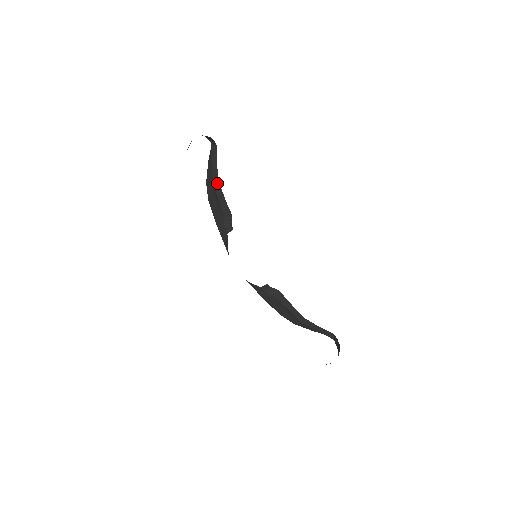
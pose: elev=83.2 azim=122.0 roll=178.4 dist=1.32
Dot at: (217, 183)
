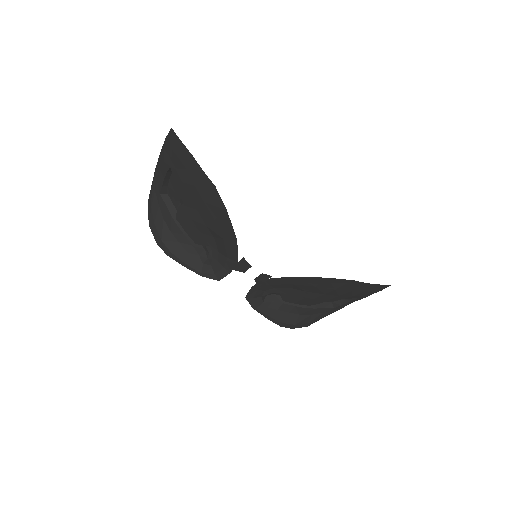
Dot at: (181, 224)
